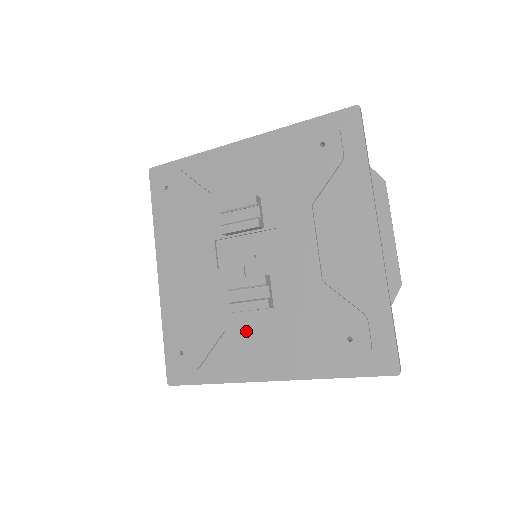
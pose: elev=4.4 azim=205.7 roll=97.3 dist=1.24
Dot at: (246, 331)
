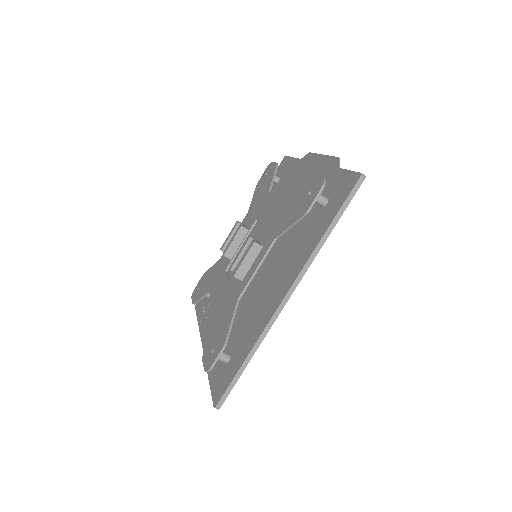
Dot at: (261, 295)
